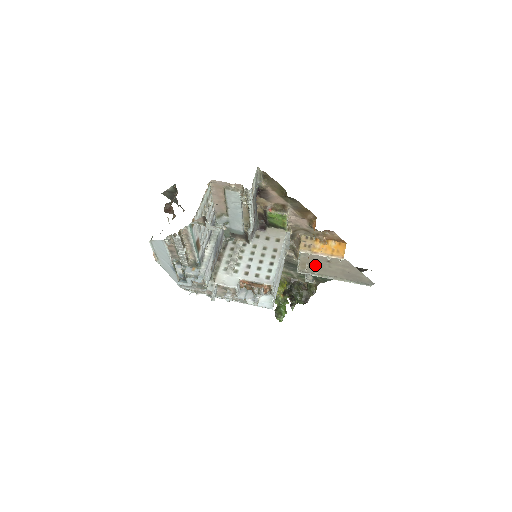
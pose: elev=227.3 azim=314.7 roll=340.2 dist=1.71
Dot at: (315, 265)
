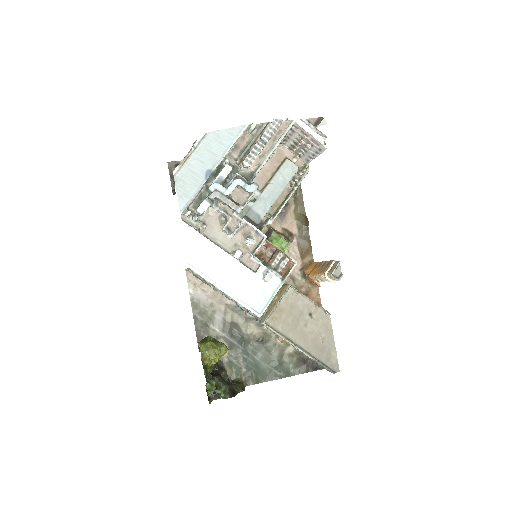
Dot at: (291, 317)
